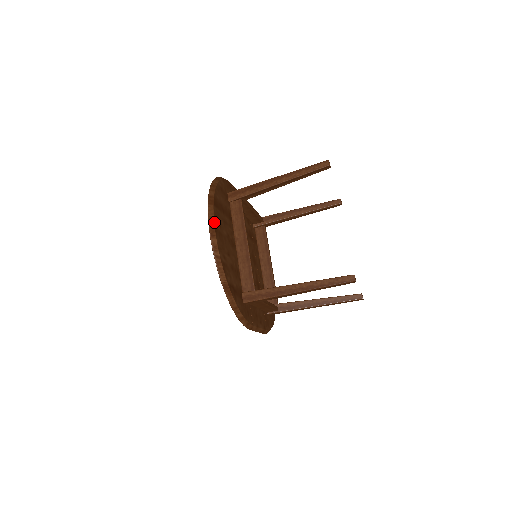
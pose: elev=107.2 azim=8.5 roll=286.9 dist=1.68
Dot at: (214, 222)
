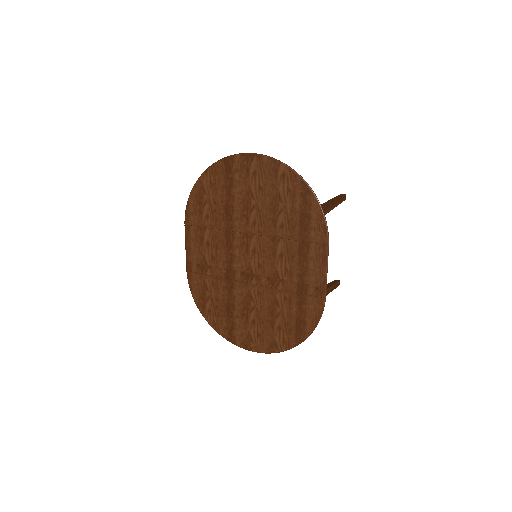
Dot at: (246, 157)
